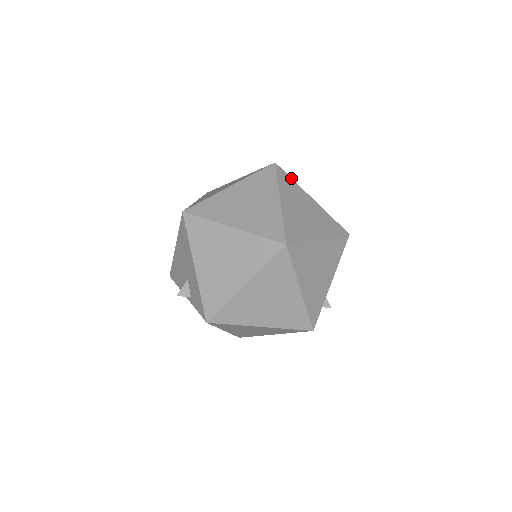
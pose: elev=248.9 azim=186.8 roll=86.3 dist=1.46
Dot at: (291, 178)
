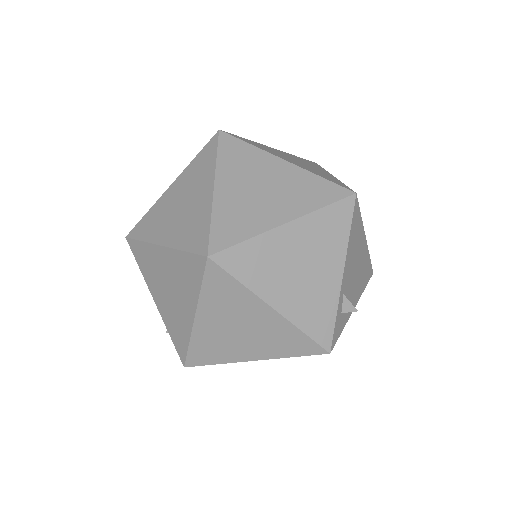
Dot at: (246, 142)
